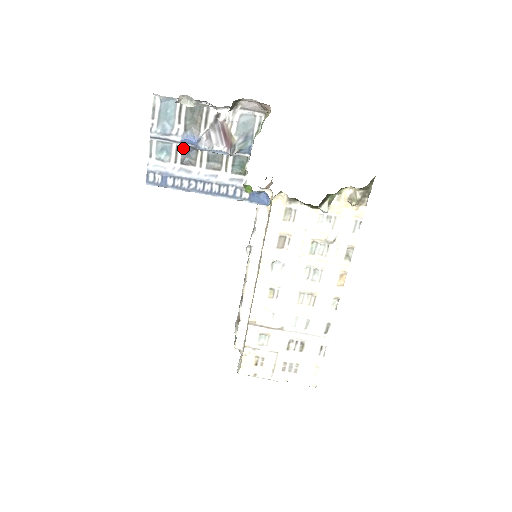
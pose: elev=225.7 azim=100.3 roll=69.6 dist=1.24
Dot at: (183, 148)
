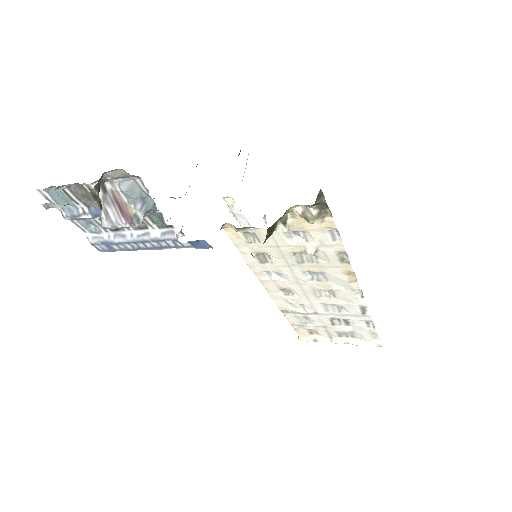
Dot at: occluded
